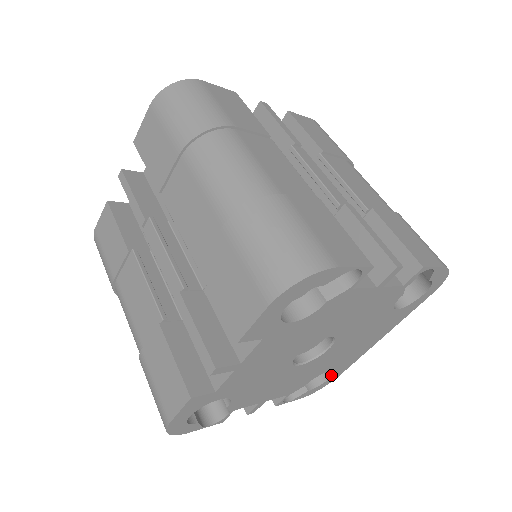
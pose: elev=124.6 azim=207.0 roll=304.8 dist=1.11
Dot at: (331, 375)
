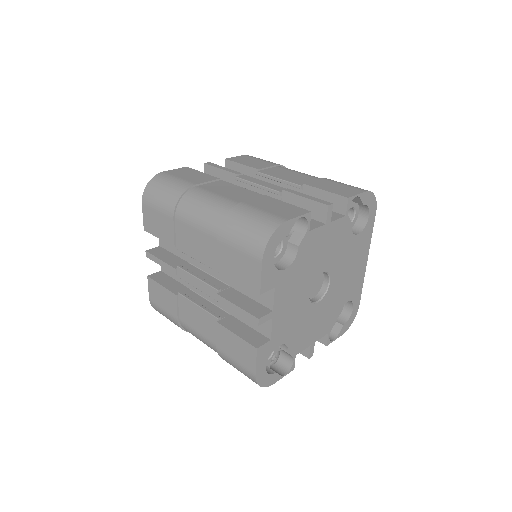
Dot at: (352, 306)
